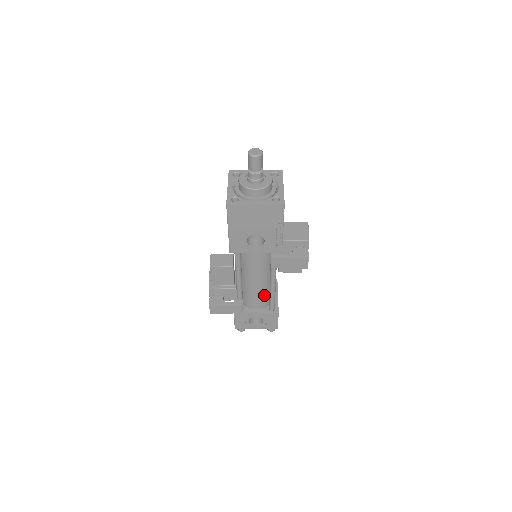
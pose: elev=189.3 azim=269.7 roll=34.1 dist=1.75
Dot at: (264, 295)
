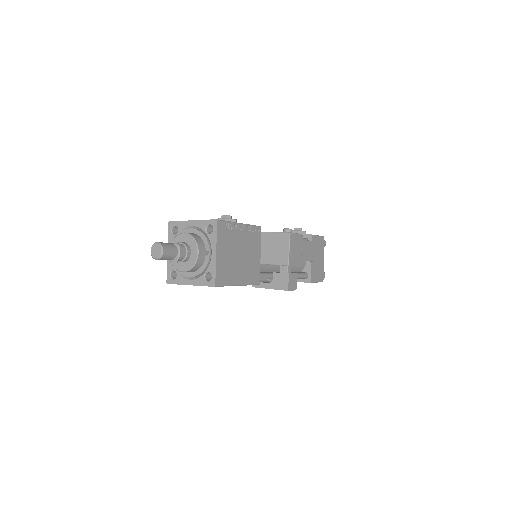
Dot at: occluded
